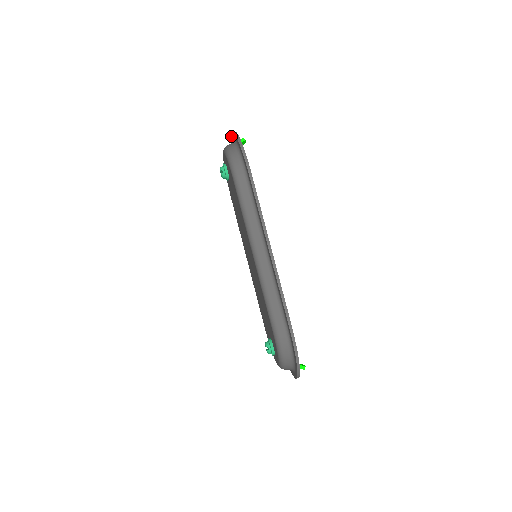
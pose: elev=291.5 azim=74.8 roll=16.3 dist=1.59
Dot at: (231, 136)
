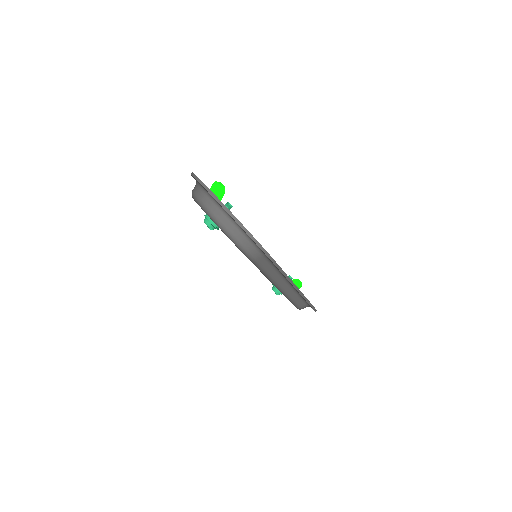
Dot at: occluded
